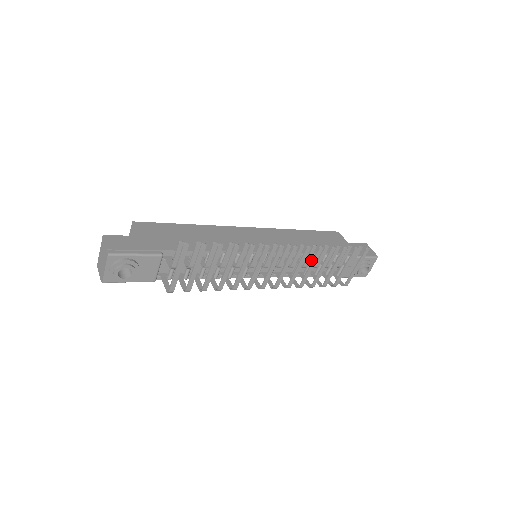
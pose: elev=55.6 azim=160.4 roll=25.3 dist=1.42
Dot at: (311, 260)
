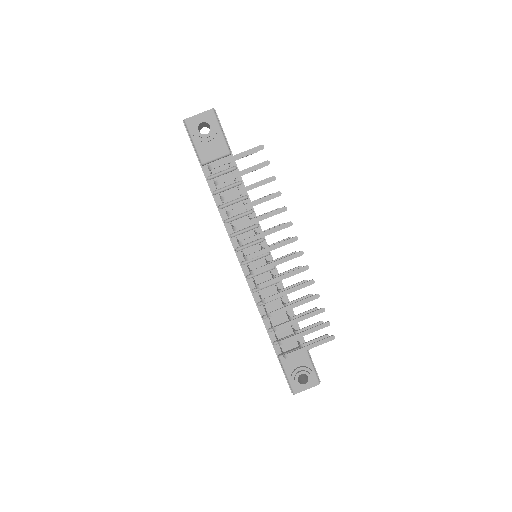
Dot at: occluded
